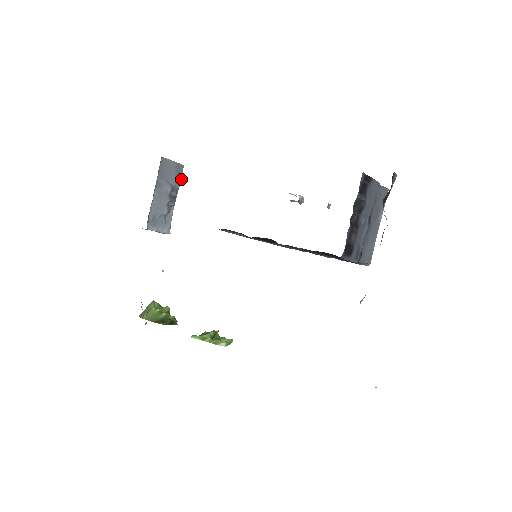
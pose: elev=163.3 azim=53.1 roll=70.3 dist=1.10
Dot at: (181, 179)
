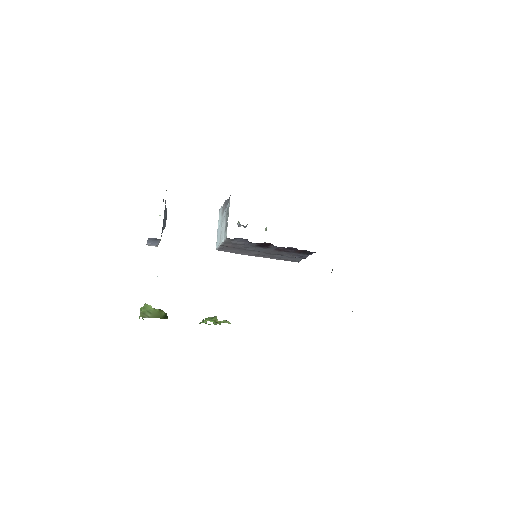
Dot at: occluded
